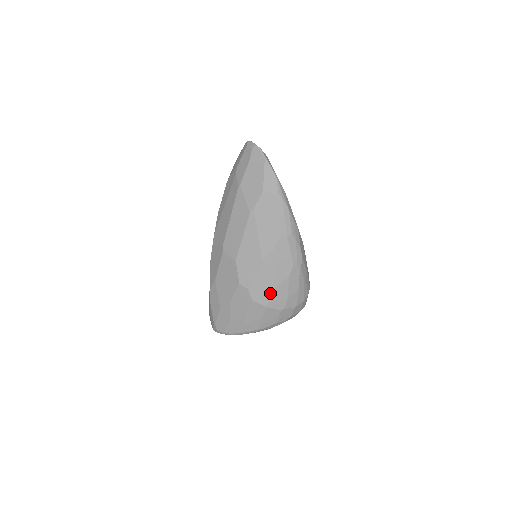
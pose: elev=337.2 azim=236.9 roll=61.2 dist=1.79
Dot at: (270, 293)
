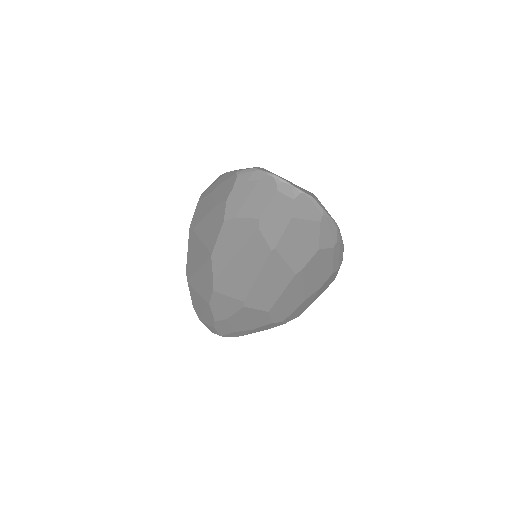
Dot at: occluded
